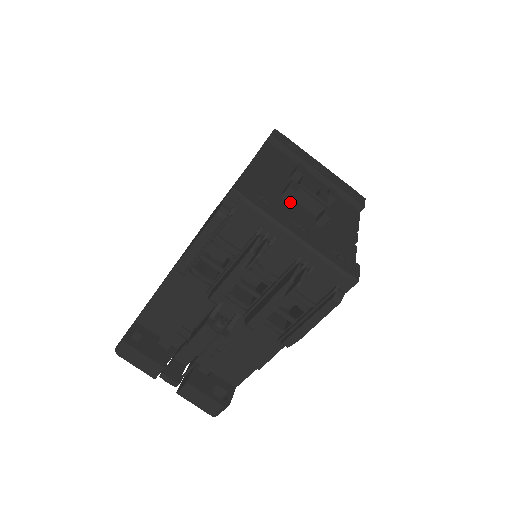
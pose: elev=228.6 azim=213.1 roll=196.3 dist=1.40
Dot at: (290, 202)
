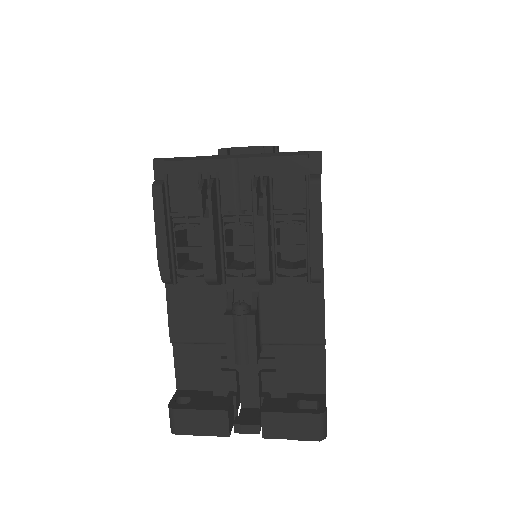
Dot at: occluded
